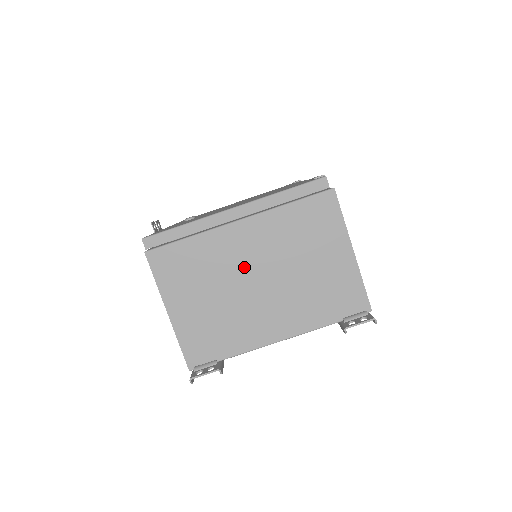
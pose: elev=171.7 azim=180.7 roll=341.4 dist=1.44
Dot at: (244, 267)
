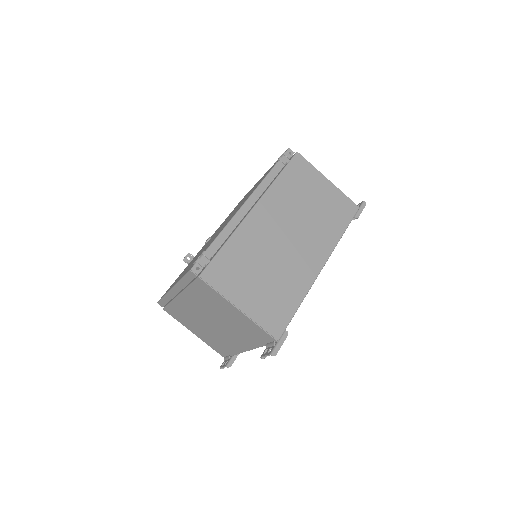
Dot at: (201, 316)
